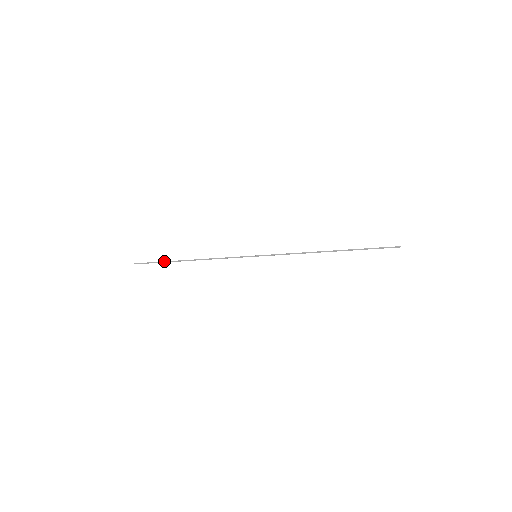
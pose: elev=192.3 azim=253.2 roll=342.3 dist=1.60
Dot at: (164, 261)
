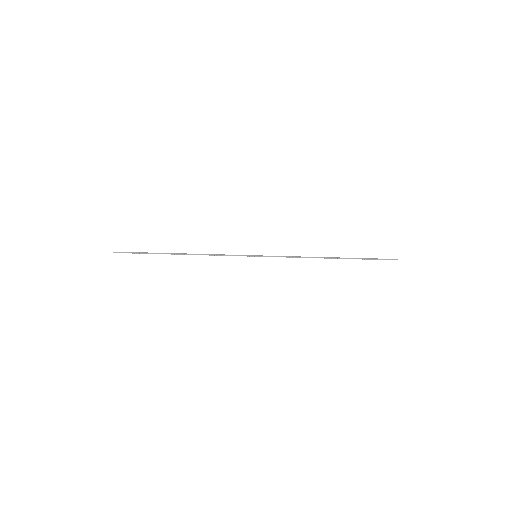
Dot at: occluded
